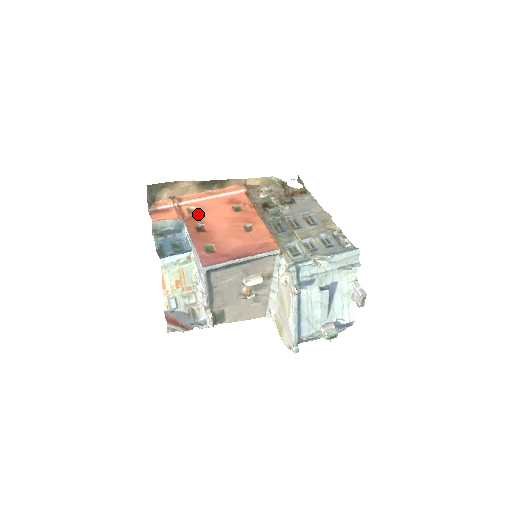
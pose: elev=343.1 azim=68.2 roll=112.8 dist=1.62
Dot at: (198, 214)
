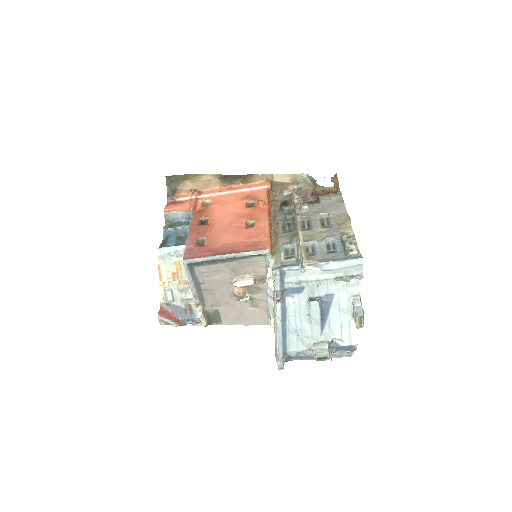
Dot at: (209, 207)
